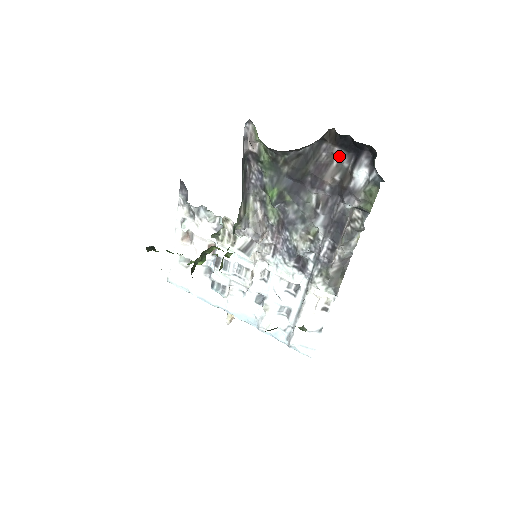
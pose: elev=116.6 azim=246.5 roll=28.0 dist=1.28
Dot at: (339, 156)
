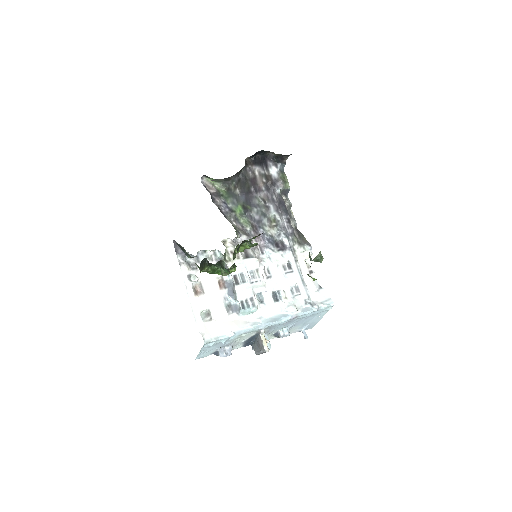
Dot at: (257, 170)
